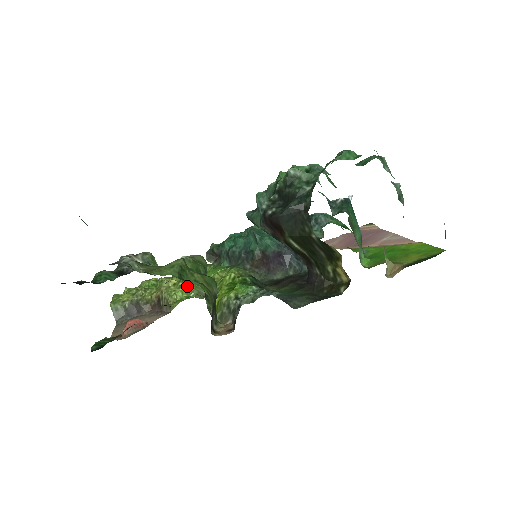
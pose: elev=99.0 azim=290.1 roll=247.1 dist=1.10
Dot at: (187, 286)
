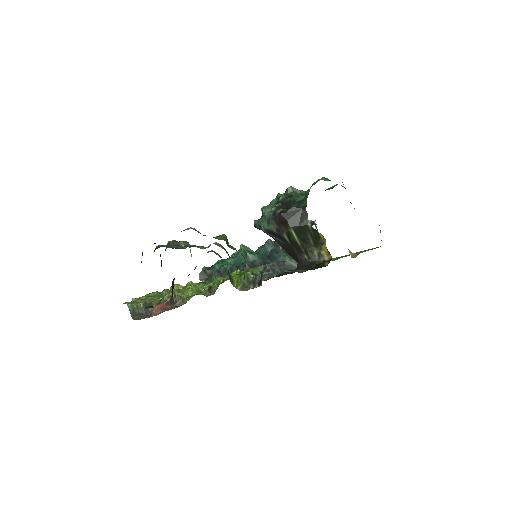
Dot at: (194, 288)
